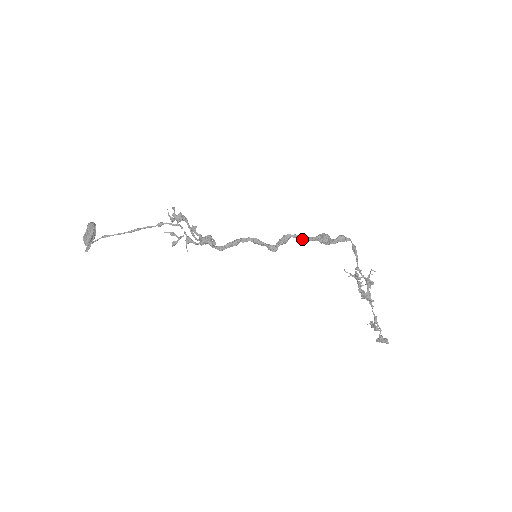
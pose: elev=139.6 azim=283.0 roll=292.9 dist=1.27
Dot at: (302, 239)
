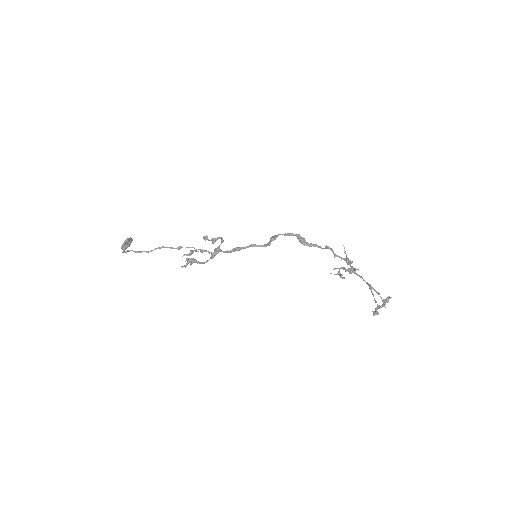
Dot at: (286, 234)
